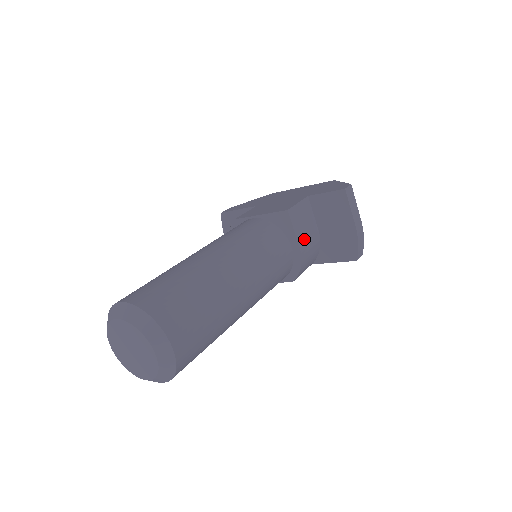
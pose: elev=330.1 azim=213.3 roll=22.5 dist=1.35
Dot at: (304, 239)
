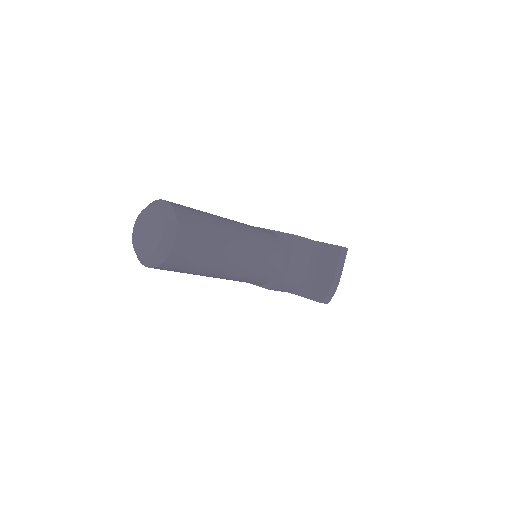
Dot at: (295, 264)
